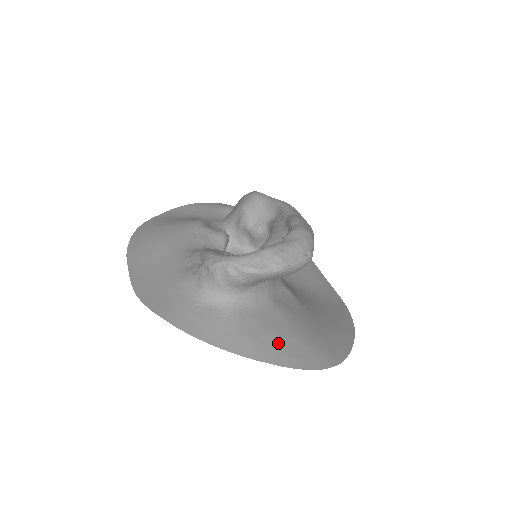
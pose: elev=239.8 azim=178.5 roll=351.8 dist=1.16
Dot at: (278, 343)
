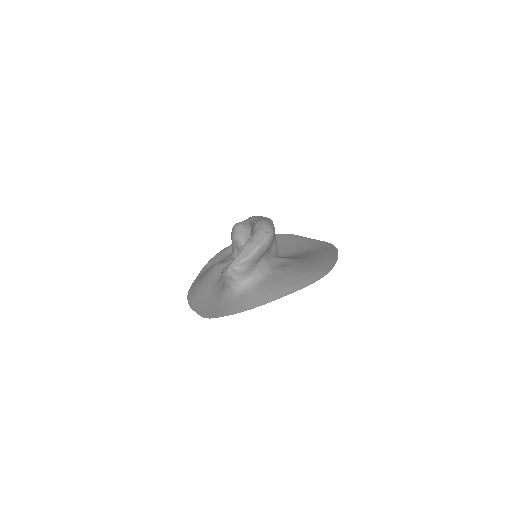
Dot at: (286, 284)
